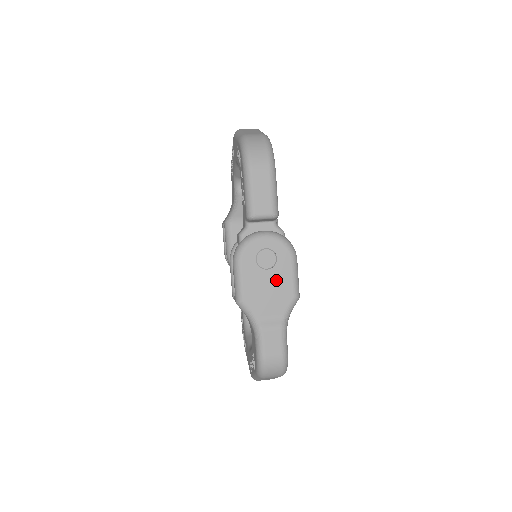
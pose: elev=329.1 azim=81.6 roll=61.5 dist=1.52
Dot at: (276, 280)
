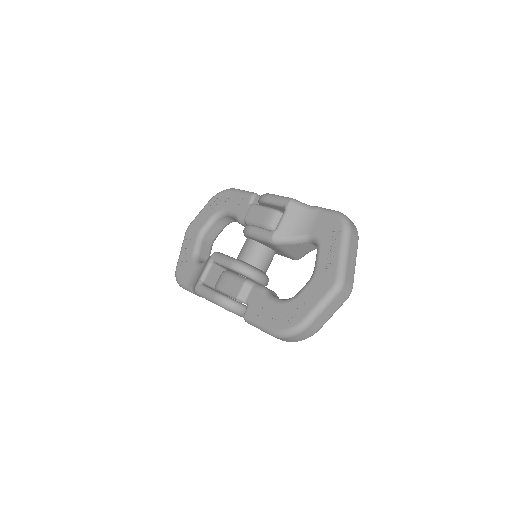
Dot at: occluded
